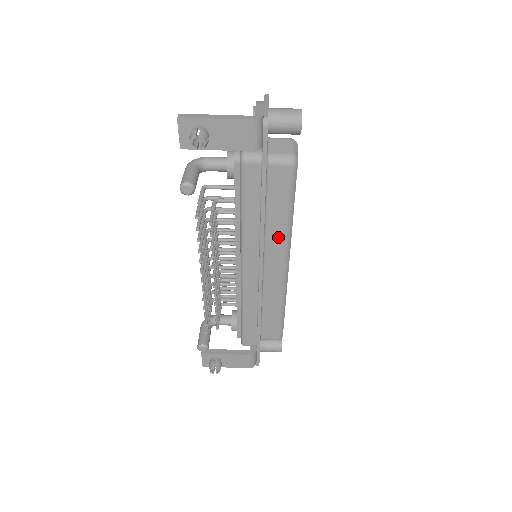
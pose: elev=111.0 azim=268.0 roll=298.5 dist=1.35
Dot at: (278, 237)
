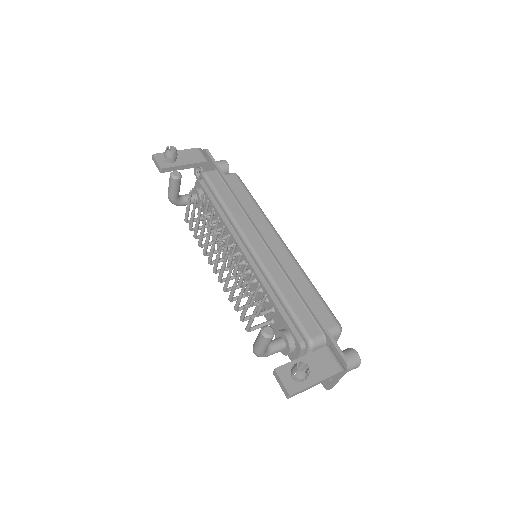
Dot at: (259, 219)
